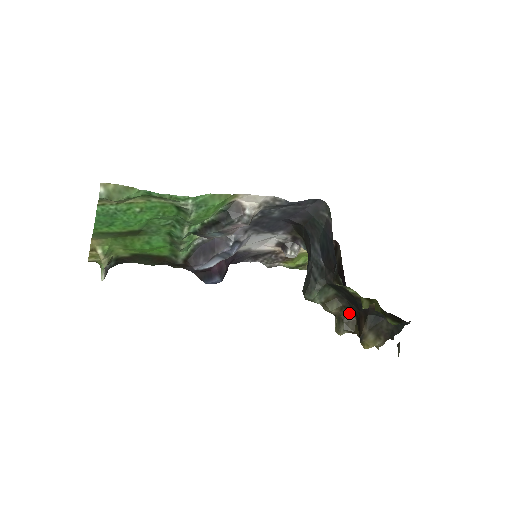
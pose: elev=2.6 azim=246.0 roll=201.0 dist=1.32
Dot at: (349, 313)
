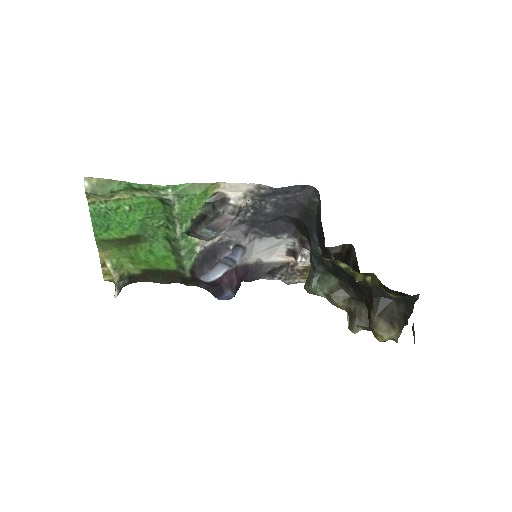
Dot at: (360, 306)
